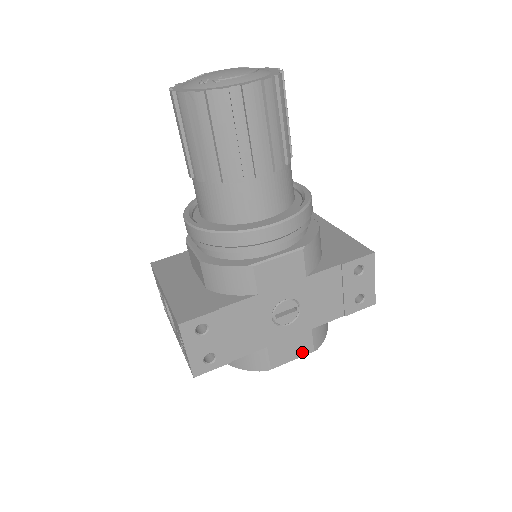
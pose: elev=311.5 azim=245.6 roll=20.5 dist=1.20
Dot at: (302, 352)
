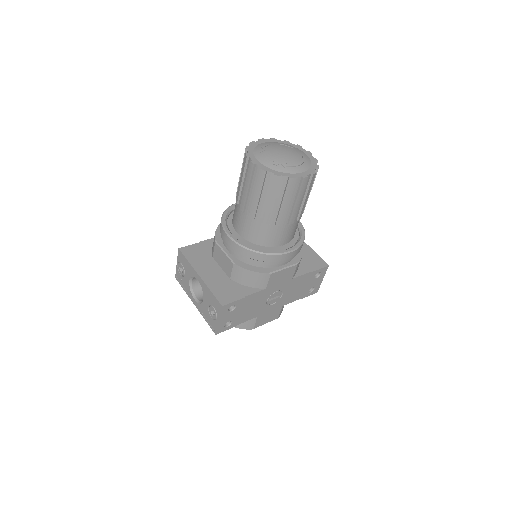
Dot at: (272, 319)
